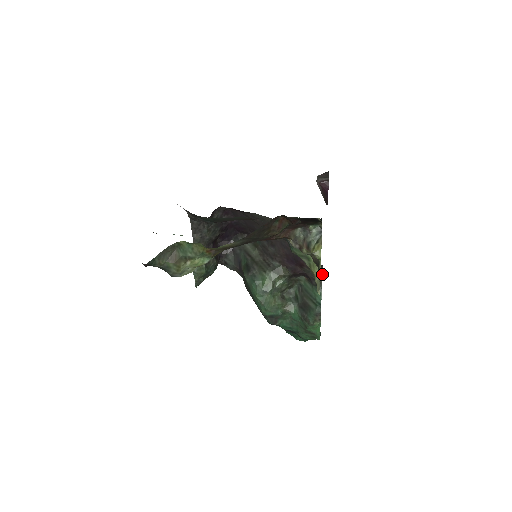
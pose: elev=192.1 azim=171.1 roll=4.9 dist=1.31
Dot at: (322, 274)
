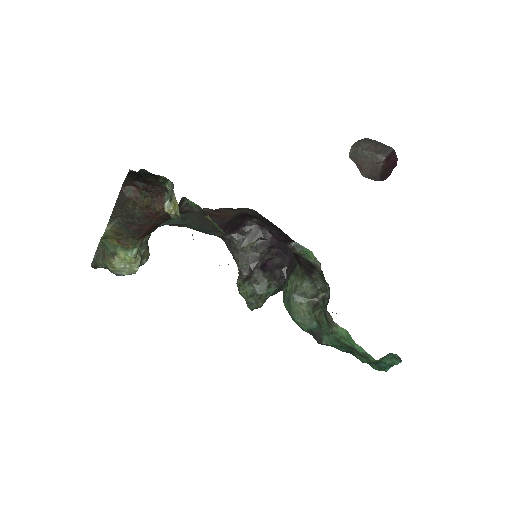
Dot at: (315, 257)
